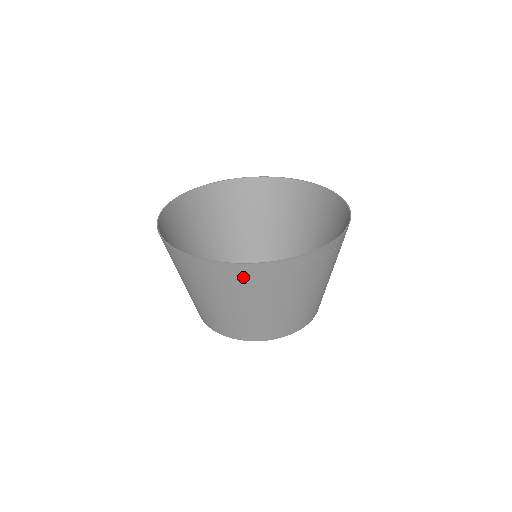
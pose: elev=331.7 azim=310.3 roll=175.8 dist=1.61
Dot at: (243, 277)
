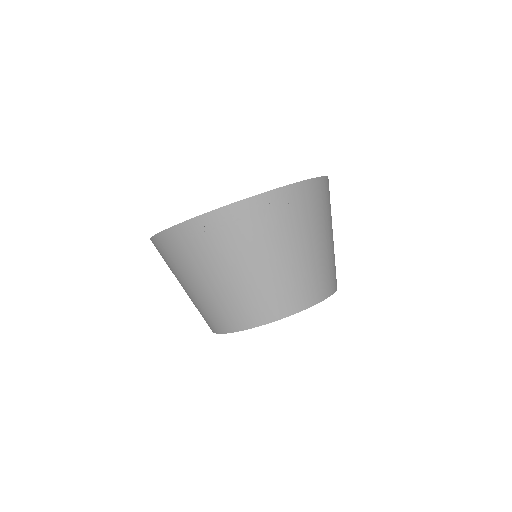
Dot at: (166, 250)
